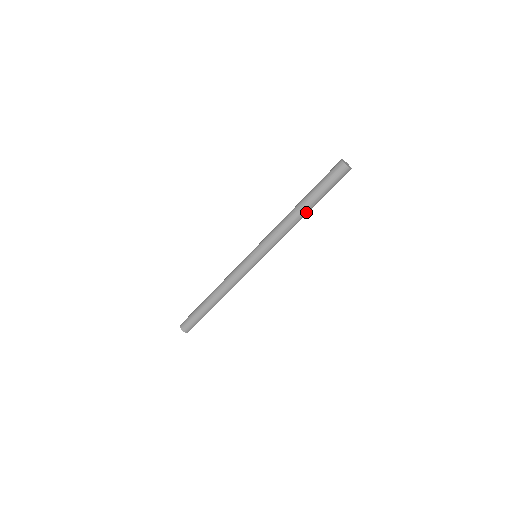
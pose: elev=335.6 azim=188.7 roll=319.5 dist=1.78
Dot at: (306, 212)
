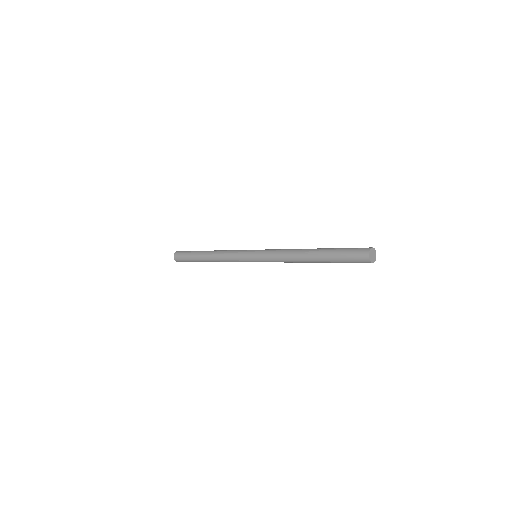
Dot at: occluded
